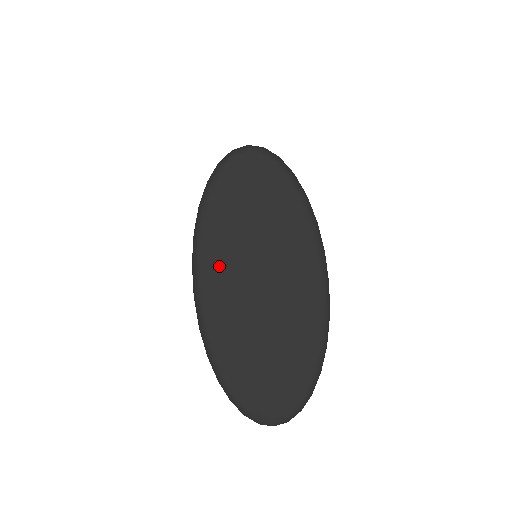
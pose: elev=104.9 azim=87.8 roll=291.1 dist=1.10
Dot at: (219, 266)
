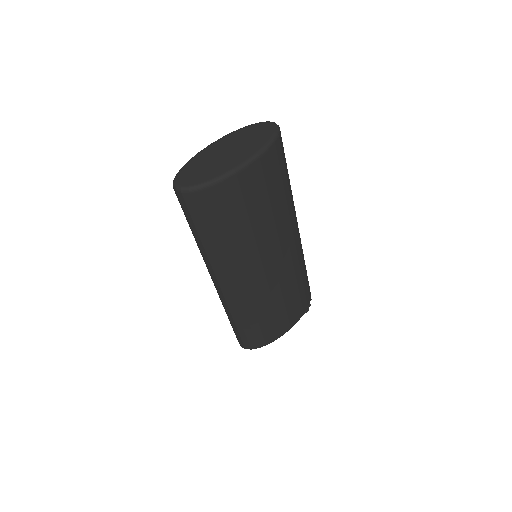
Dot at: (227, 140)
